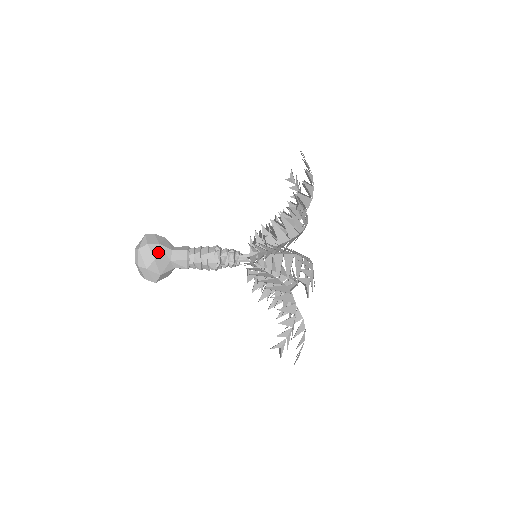
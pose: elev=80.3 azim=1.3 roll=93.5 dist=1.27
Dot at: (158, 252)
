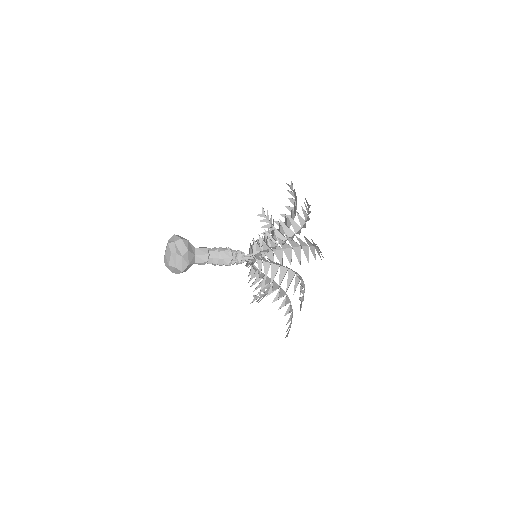
Dot at: (189, 246)
